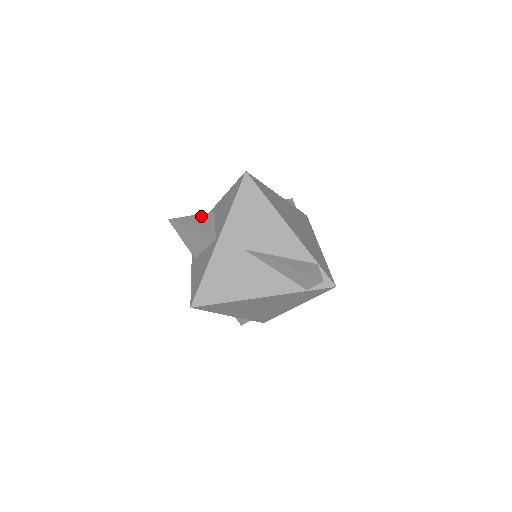
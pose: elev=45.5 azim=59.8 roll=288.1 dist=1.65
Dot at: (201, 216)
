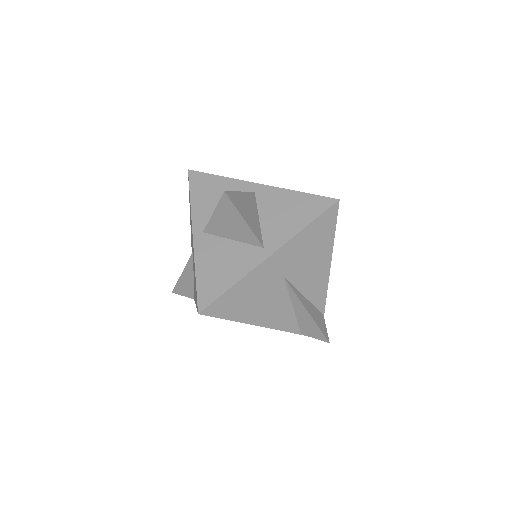
Dot at: (248, 197)
